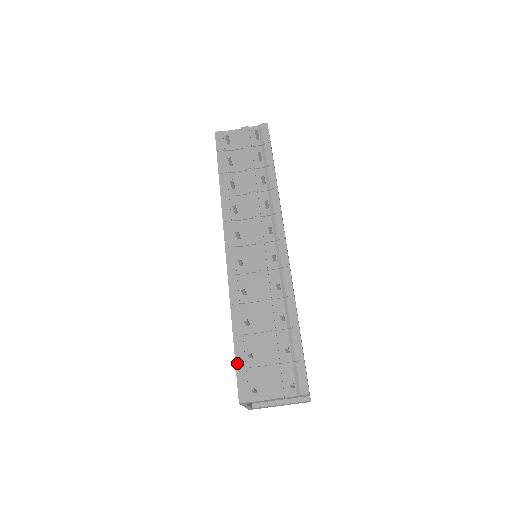
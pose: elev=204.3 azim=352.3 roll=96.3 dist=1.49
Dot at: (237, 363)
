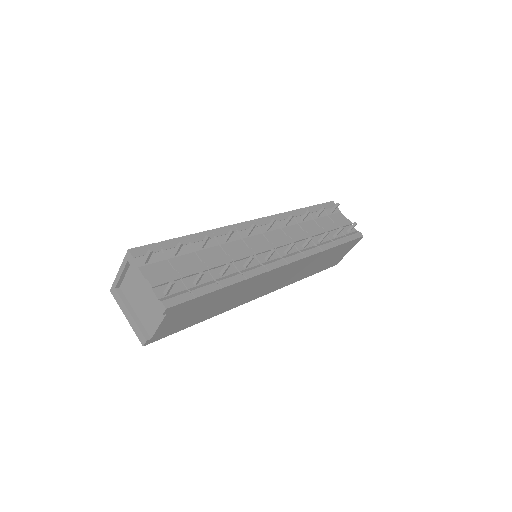
Dot at: (164, 242)
